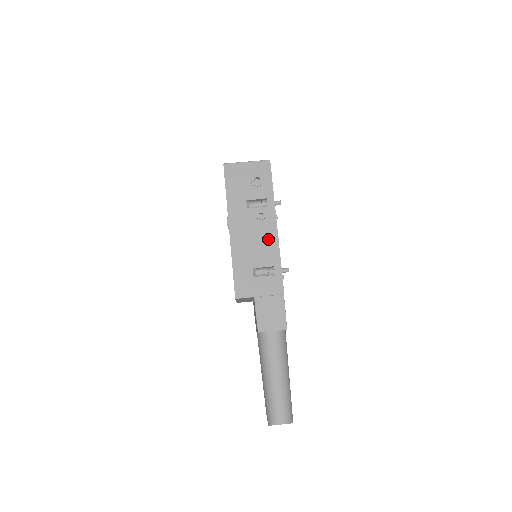
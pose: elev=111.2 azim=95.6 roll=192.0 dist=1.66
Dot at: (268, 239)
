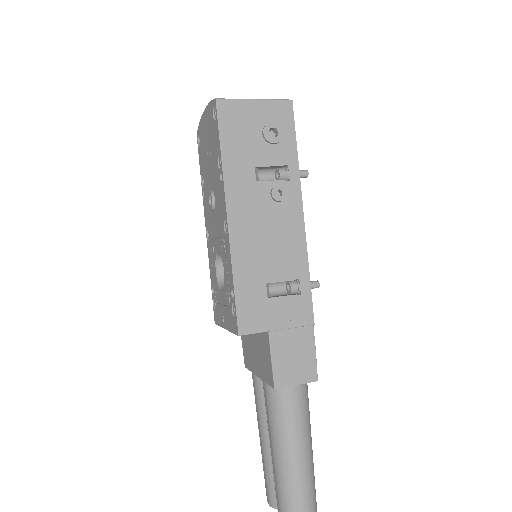
Dot at: (290, 234)
